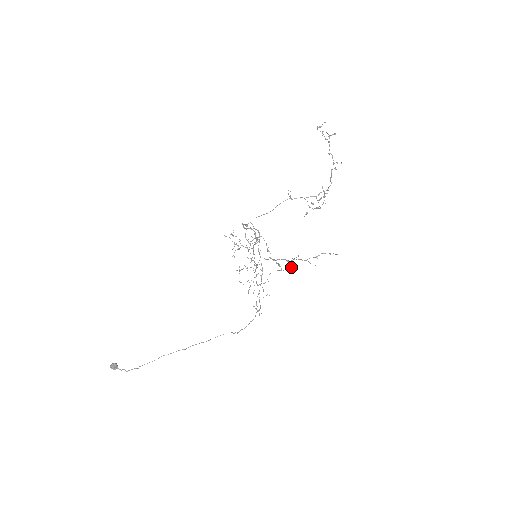
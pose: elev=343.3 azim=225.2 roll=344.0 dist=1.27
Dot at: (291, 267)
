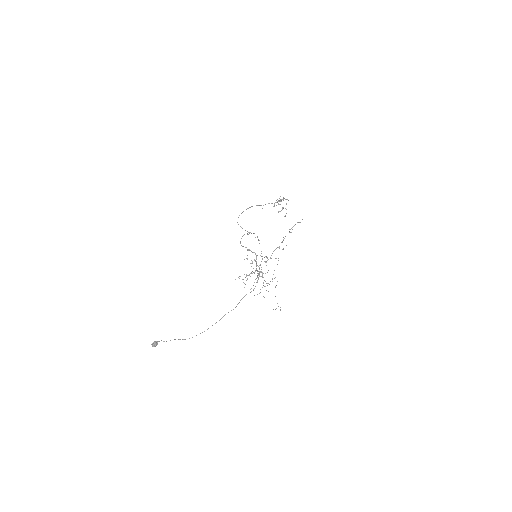
Dot at: (283, 249)
